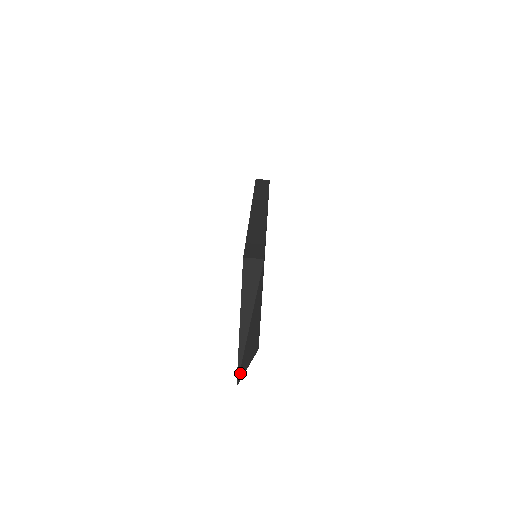
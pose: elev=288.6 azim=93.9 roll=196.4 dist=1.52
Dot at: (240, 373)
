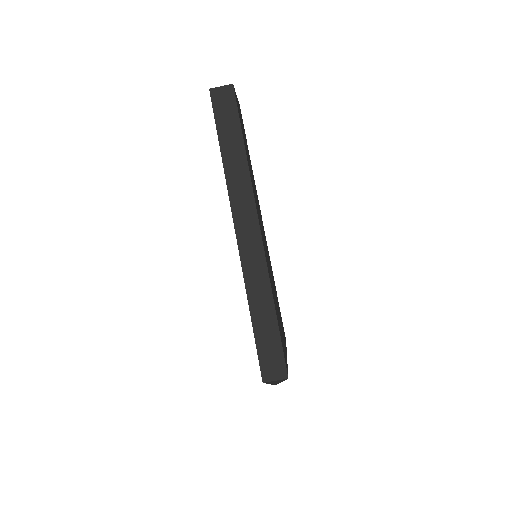
Dot at: occluded
